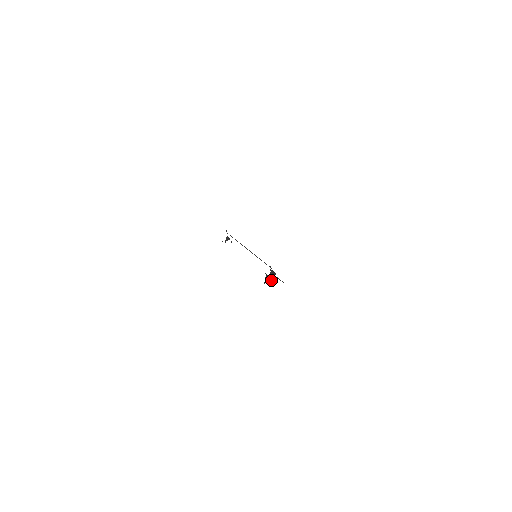
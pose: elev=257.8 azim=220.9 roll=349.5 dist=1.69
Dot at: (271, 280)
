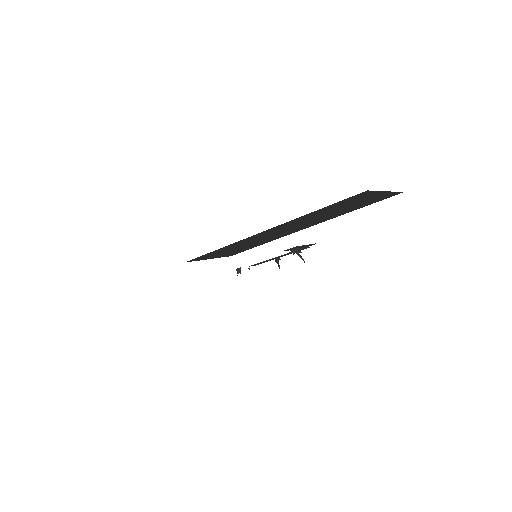
Dot at: occluded
